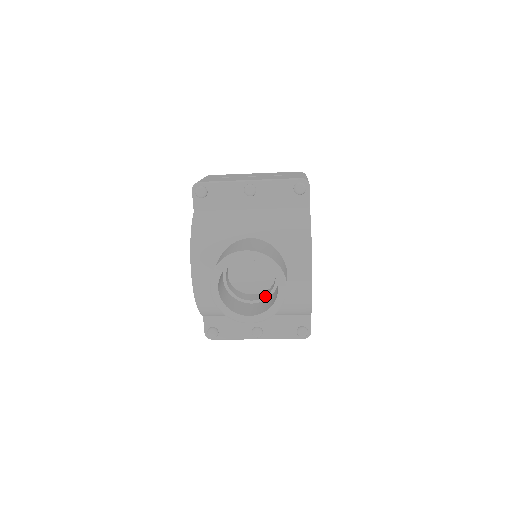
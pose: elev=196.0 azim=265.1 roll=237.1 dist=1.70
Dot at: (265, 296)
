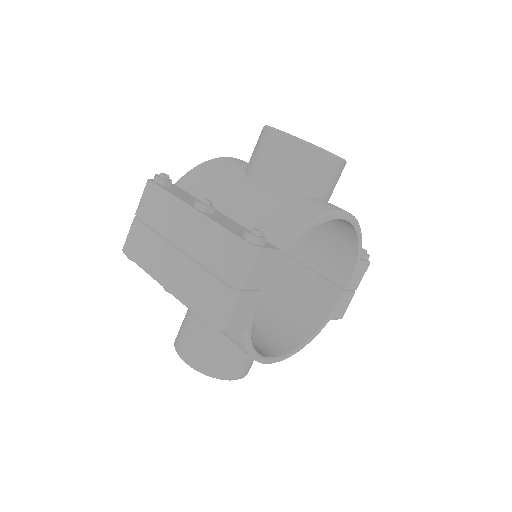
Dot at: occluded
